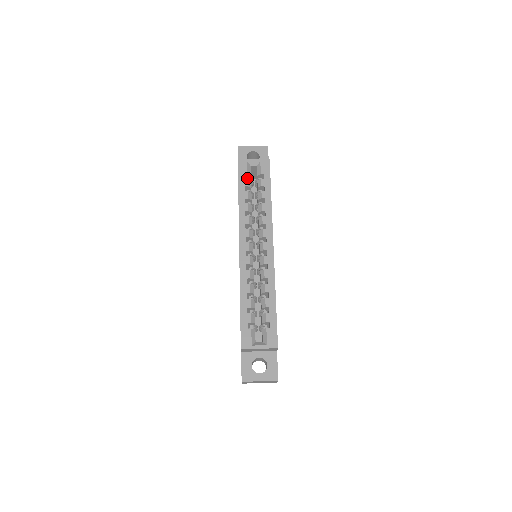
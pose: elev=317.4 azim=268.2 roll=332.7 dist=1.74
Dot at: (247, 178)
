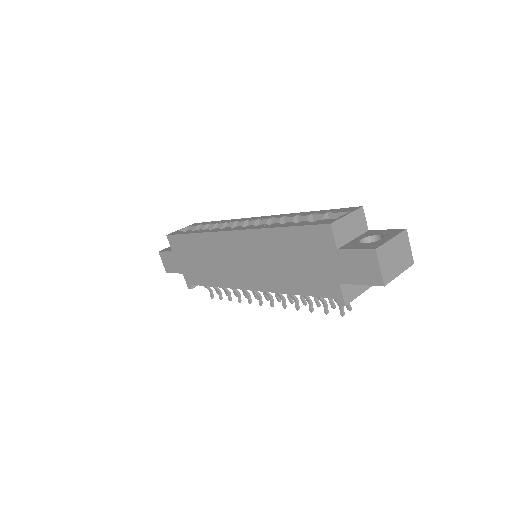
Dot at: occluded
